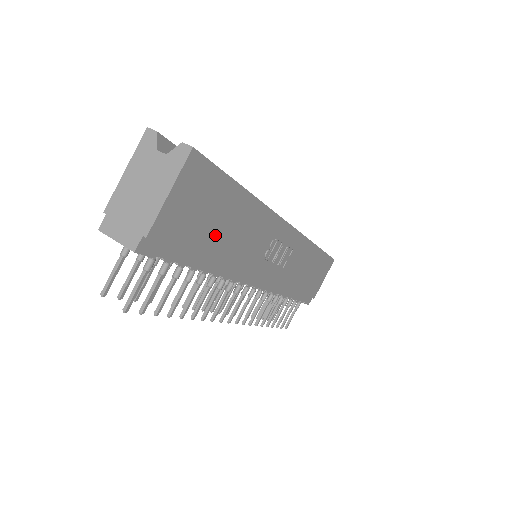
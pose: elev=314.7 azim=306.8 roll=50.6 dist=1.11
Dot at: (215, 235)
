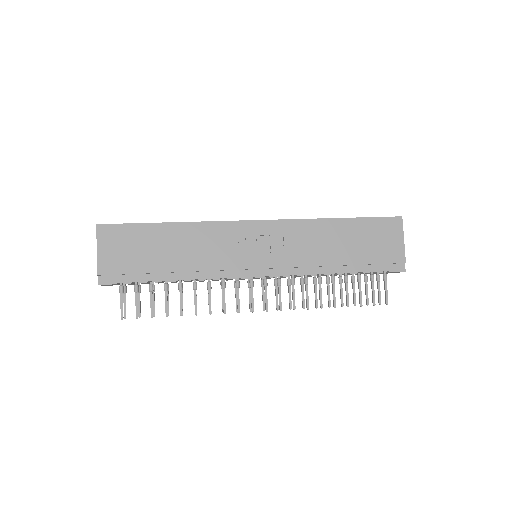
Dot at: (157, 257)
